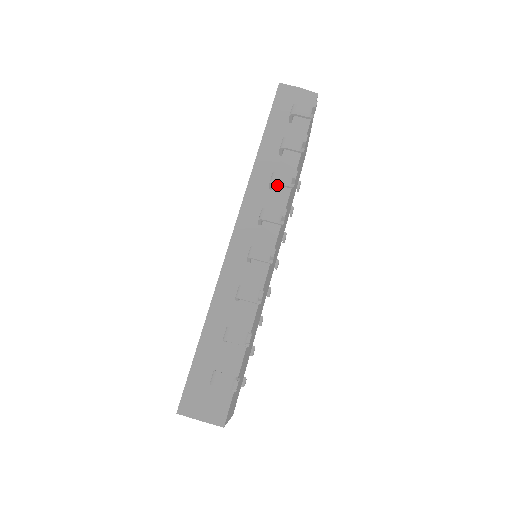
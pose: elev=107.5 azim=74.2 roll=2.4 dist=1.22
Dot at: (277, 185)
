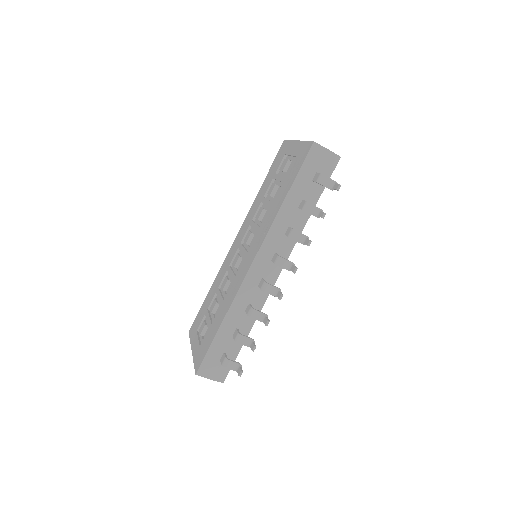
Dot at: occluded
